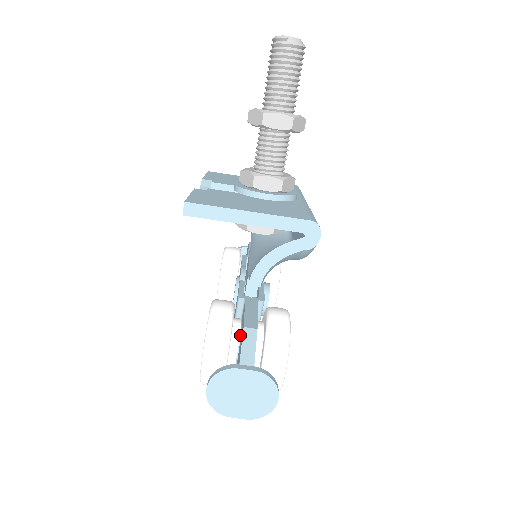
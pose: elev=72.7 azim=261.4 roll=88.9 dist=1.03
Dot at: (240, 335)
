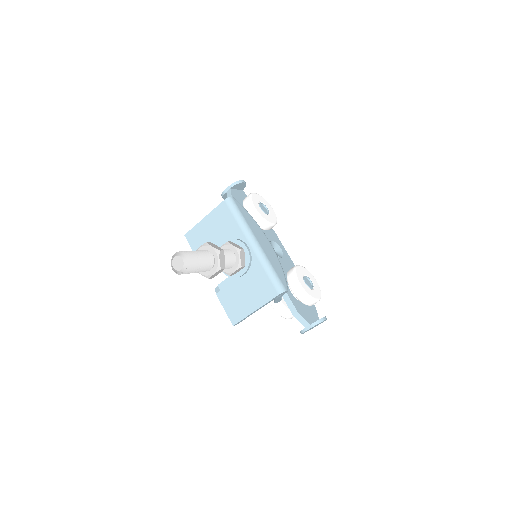
Dot at: occluded
